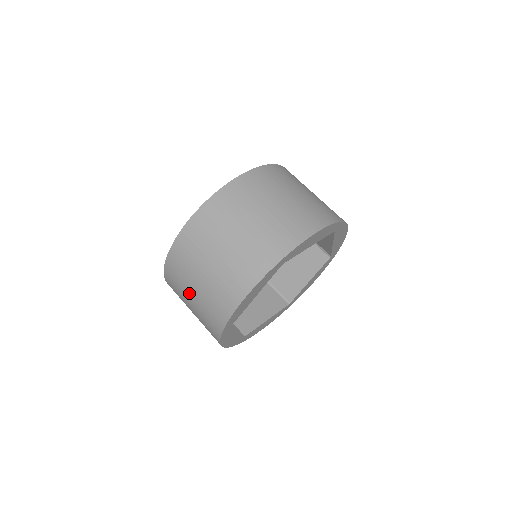
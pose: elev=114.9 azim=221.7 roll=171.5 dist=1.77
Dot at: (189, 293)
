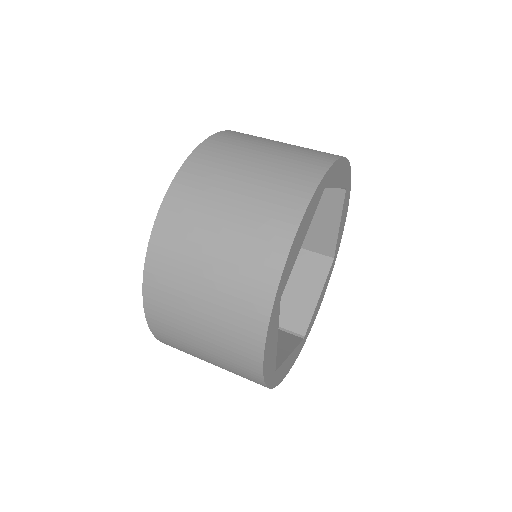
Dot at: (198, 277)
